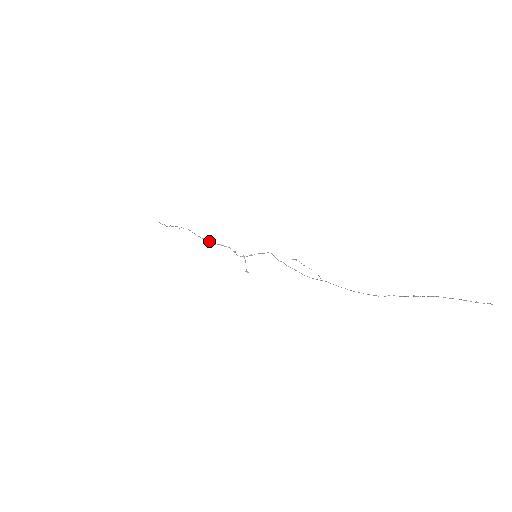
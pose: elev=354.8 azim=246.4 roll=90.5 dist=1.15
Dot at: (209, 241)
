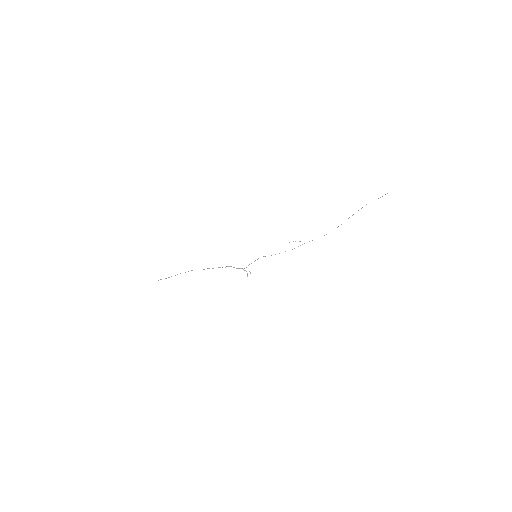
Dot at: (213, 268)
